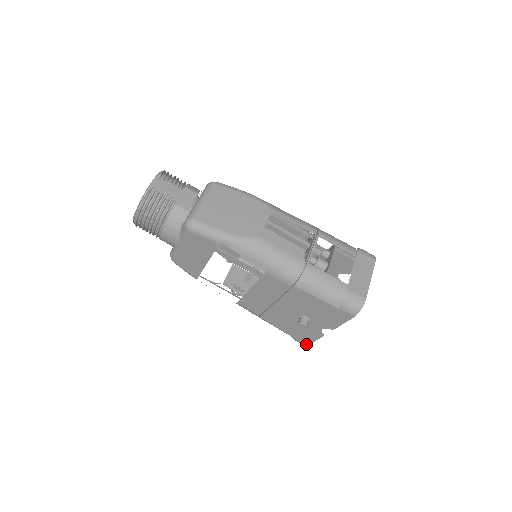
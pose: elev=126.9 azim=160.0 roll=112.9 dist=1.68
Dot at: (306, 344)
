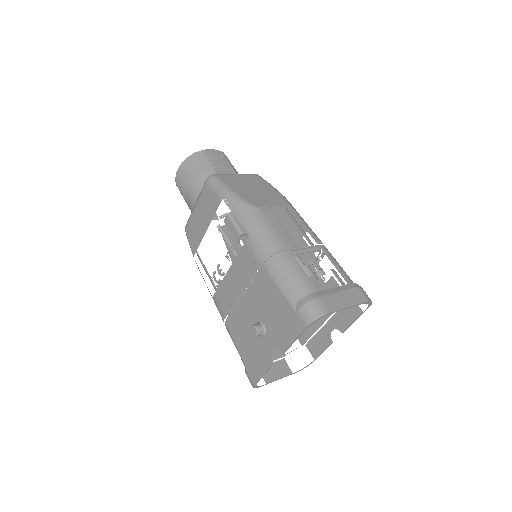
Dot at: (254, 381)
